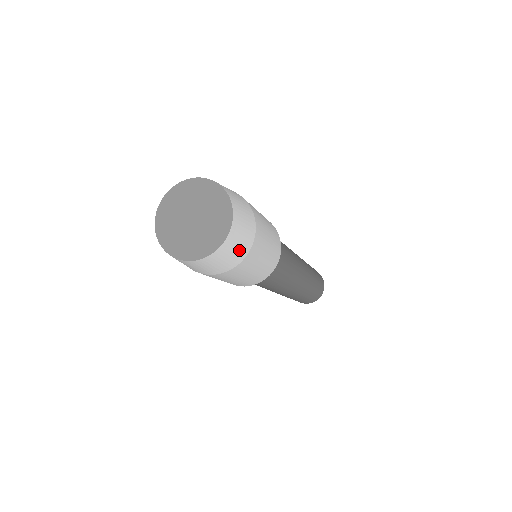
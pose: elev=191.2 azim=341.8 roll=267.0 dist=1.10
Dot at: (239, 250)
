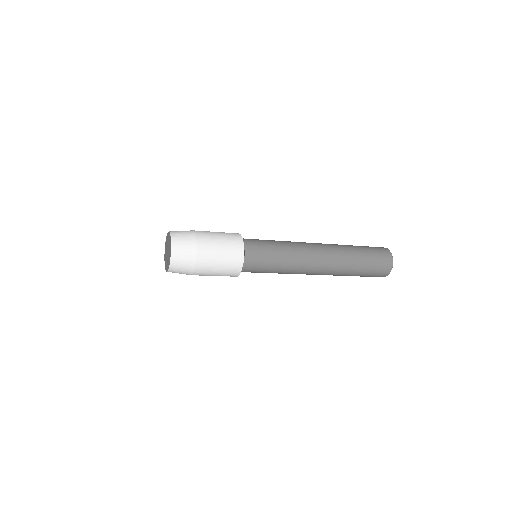
Dot at: (186, 263)
